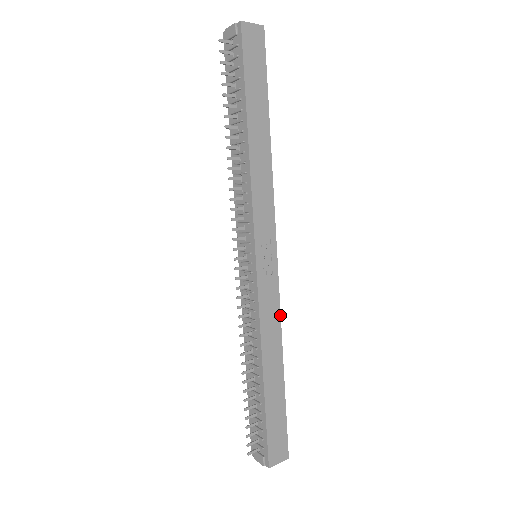
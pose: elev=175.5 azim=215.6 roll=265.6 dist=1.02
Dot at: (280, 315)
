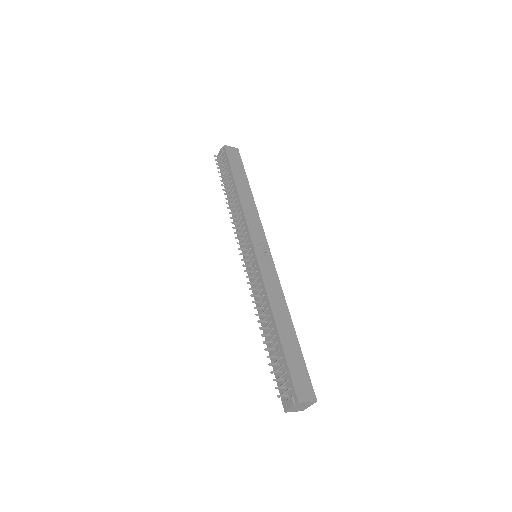
Dot at: (281, 287)
